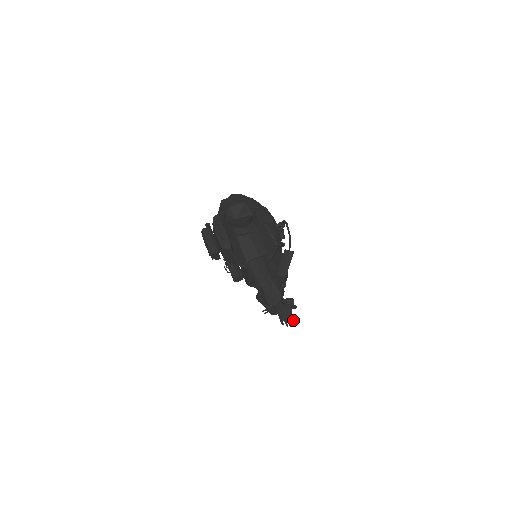
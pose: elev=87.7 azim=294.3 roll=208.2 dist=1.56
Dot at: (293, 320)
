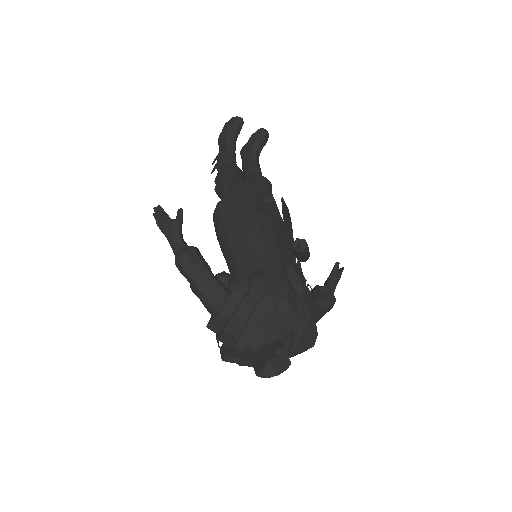
Dot at: occluded
